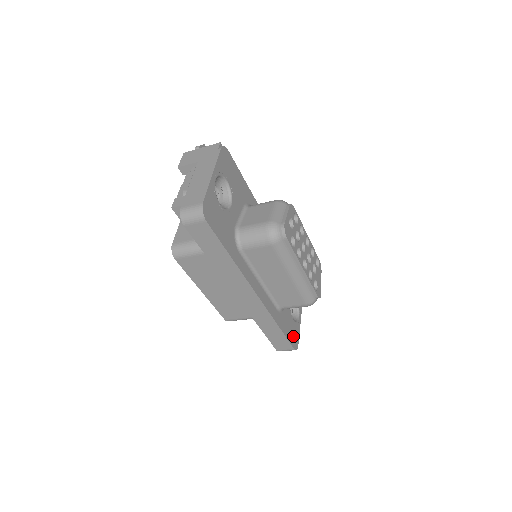
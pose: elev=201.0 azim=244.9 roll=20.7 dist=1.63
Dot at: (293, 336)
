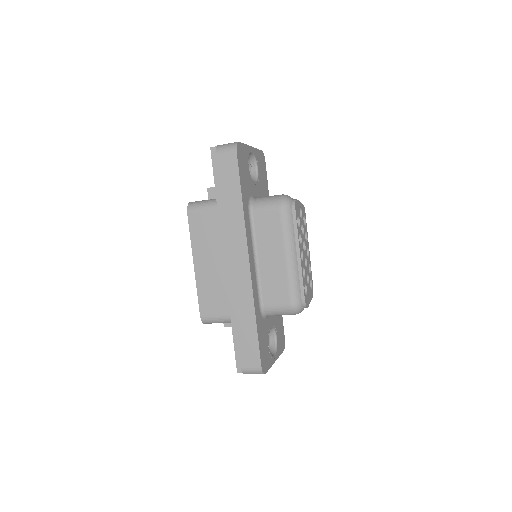
Dot at: (264, 356)
